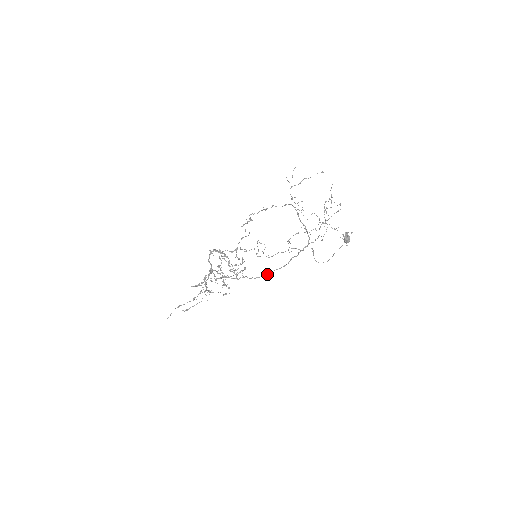
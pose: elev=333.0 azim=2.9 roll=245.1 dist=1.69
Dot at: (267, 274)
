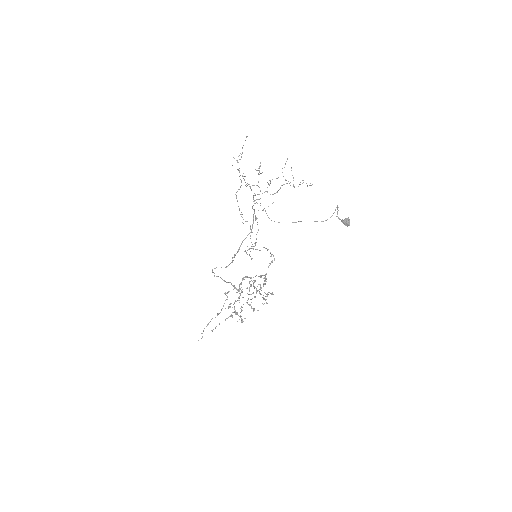
Dot at: (239, 249)
